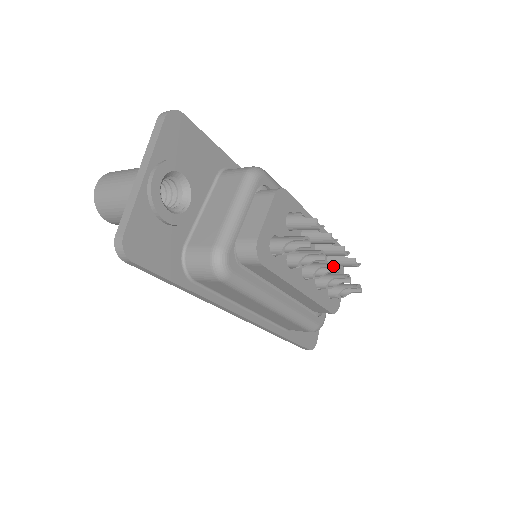
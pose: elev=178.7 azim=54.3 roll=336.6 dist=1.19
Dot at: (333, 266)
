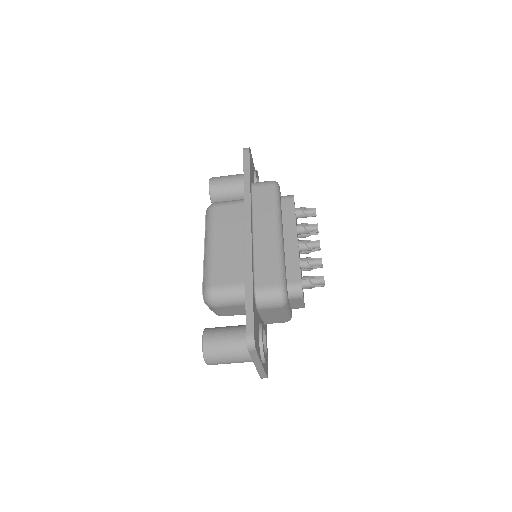
Dot at: (319, 242)
